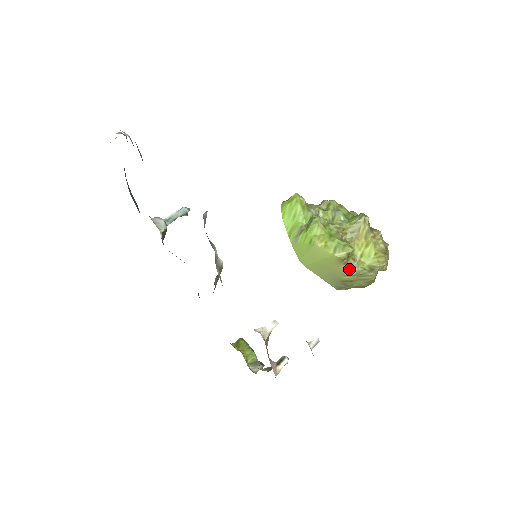
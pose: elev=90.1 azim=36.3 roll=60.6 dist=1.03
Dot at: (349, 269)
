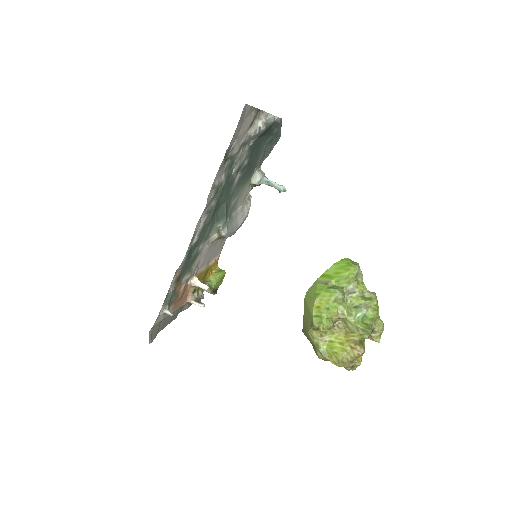
Dot at: (313, 334)
